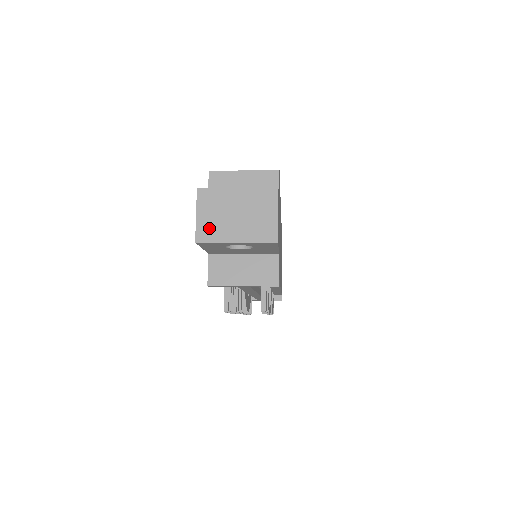
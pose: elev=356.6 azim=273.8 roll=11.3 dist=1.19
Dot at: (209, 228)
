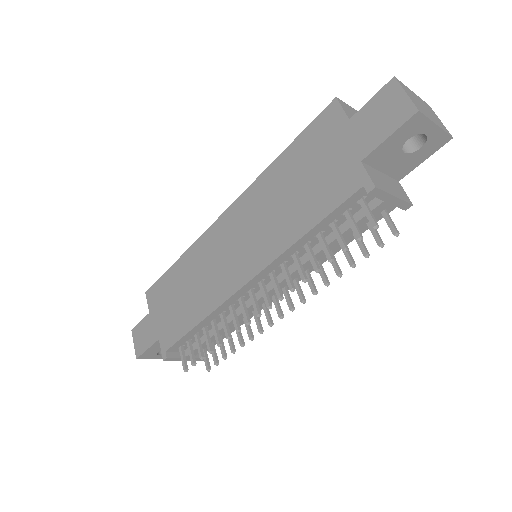
Dot at: (418, 106)
